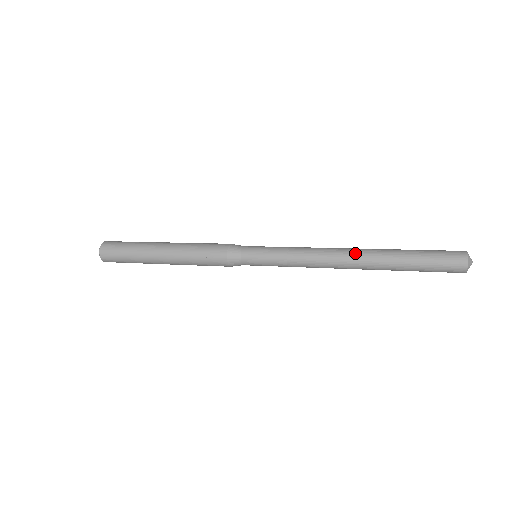
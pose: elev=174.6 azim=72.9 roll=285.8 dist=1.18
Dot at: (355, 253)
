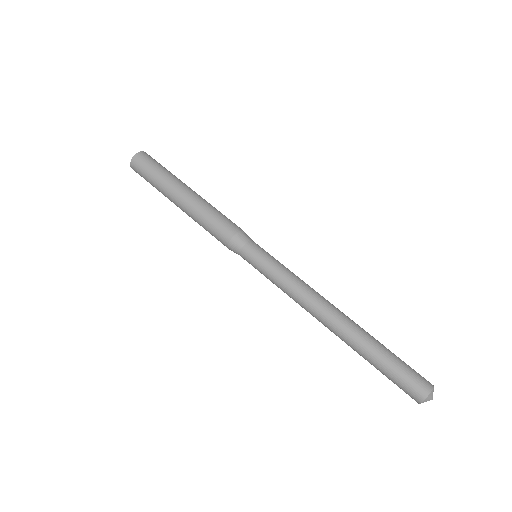
Dot at: (330, 327)
